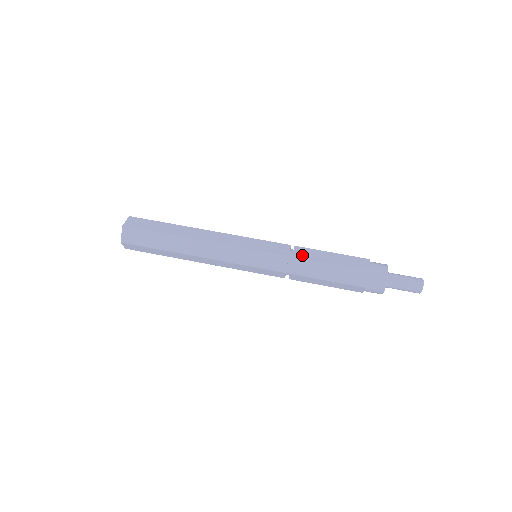
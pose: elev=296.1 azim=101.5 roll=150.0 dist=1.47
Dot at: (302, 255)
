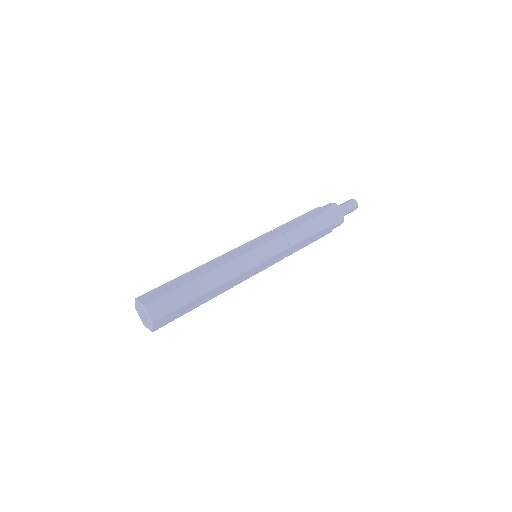
Dot at: occluded
